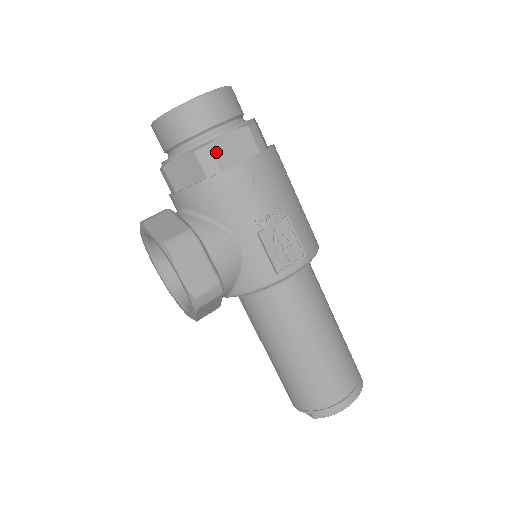
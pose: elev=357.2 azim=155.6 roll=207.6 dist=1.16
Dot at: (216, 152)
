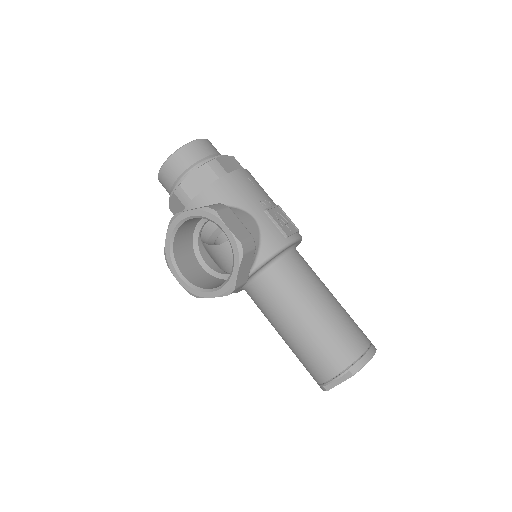
Dot at: (221, 164)
